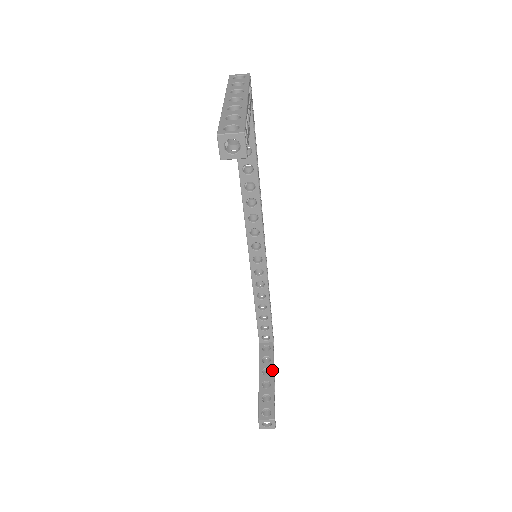
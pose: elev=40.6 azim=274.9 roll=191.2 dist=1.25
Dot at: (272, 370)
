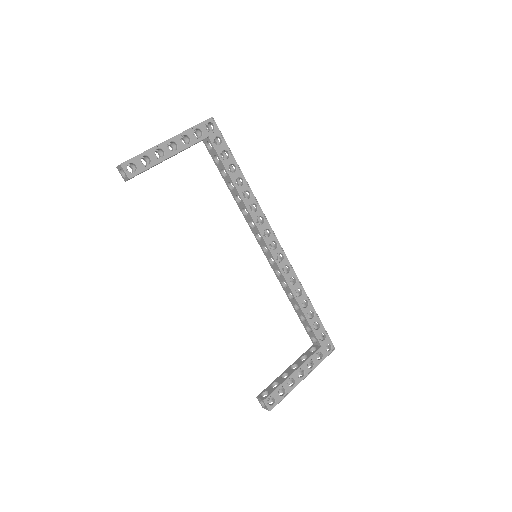
Dot at: (298, 366)
